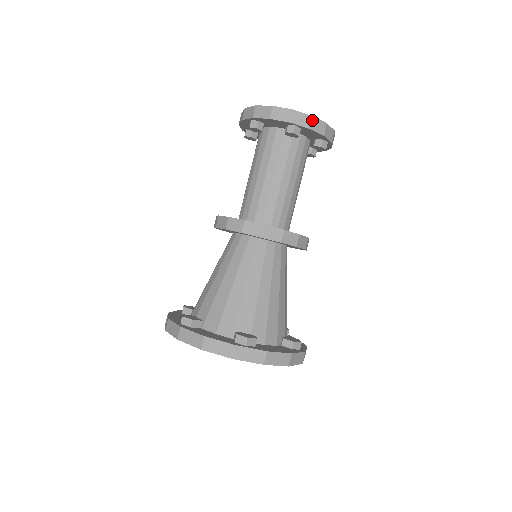
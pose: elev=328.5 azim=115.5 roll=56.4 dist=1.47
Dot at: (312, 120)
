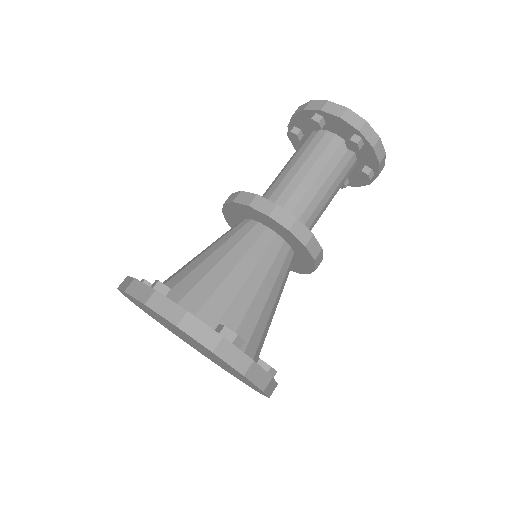
Dot at: (378, 141)
